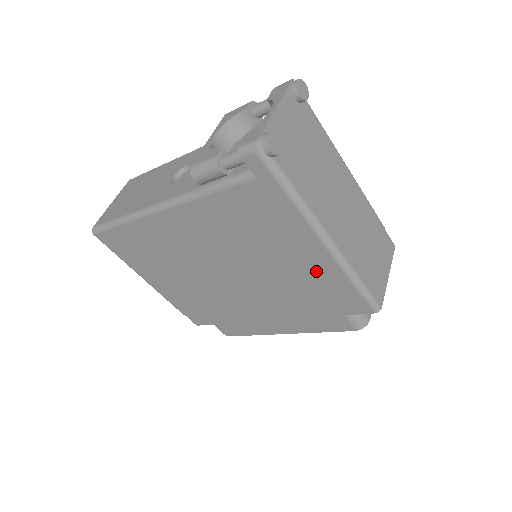
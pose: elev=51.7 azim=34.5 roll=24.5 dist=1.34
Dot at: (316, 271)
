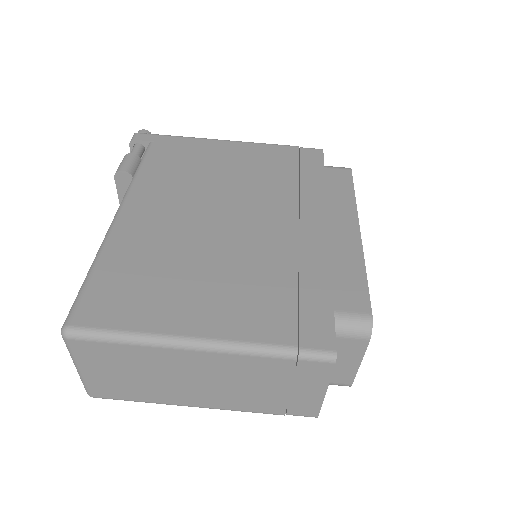
Dot at: (256, 156)
